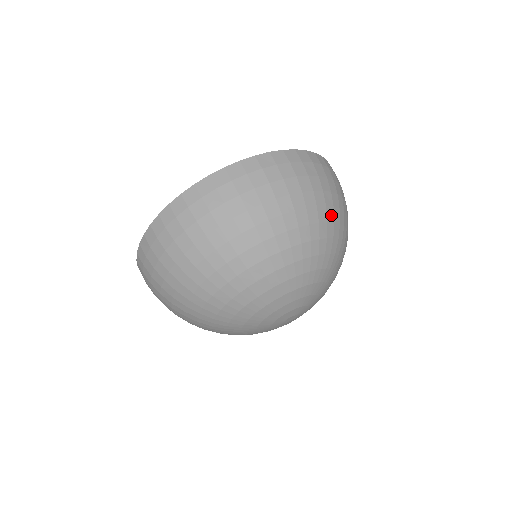
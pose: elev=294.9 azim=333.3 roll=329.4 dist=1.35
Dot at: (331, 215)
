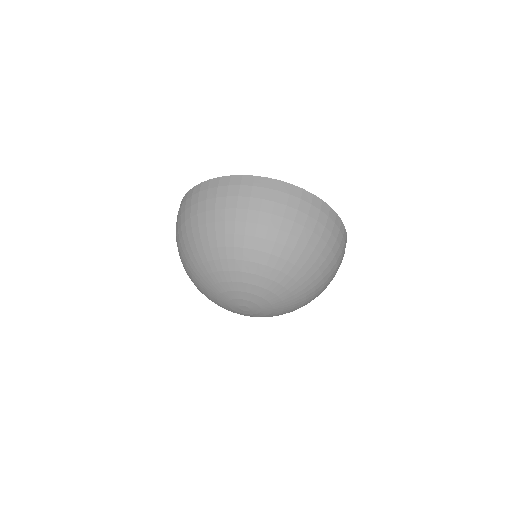
Dot at: (283, 239)
